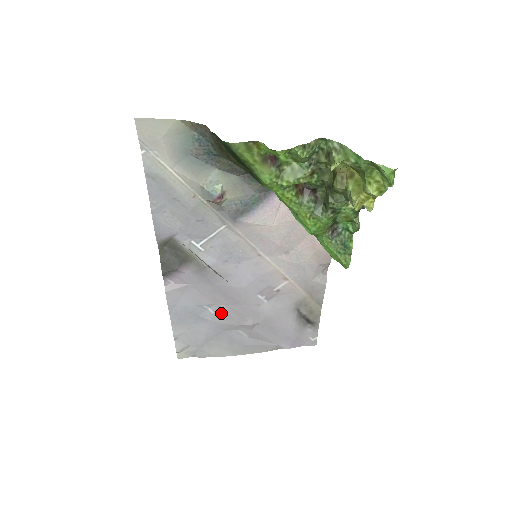
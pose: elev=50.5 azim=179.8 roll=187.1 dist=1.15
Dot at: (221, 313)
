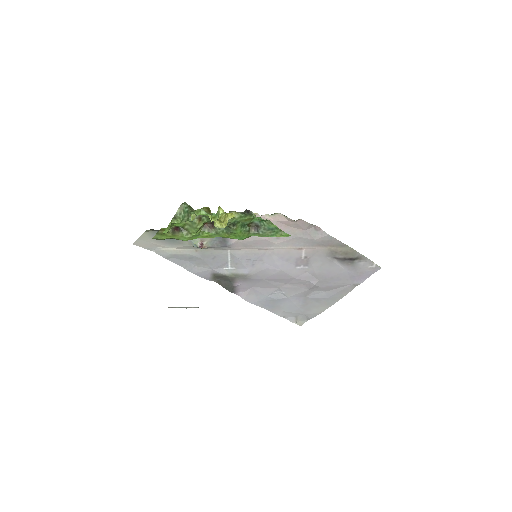
Dot at: (289, 290)
